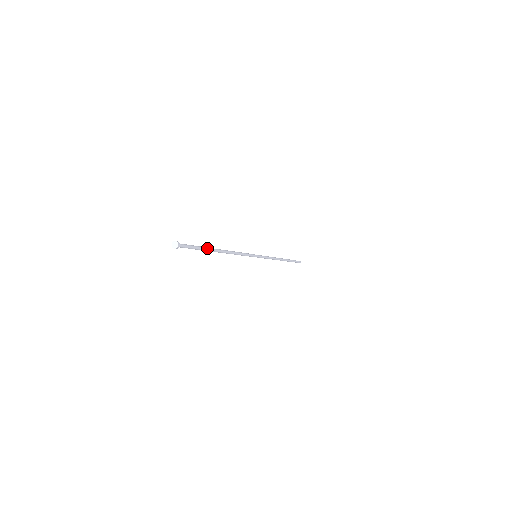
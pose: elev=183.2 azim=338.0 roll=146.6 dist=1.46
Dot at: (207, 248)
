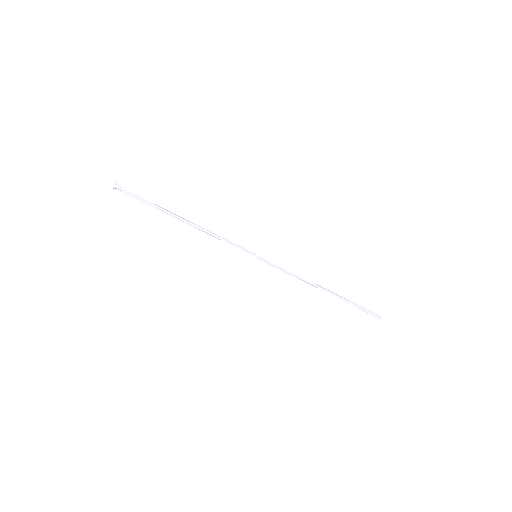
Dot at: (159, 207)
